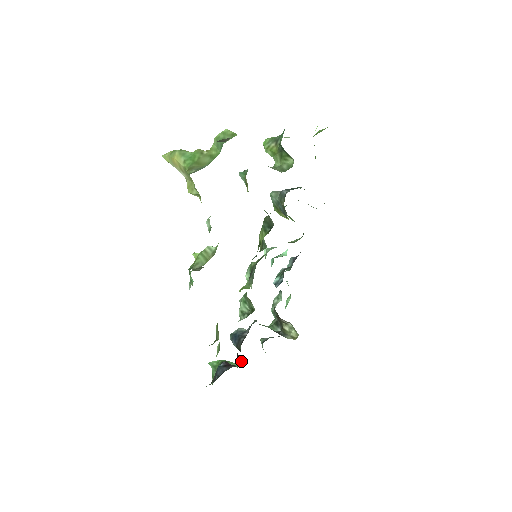
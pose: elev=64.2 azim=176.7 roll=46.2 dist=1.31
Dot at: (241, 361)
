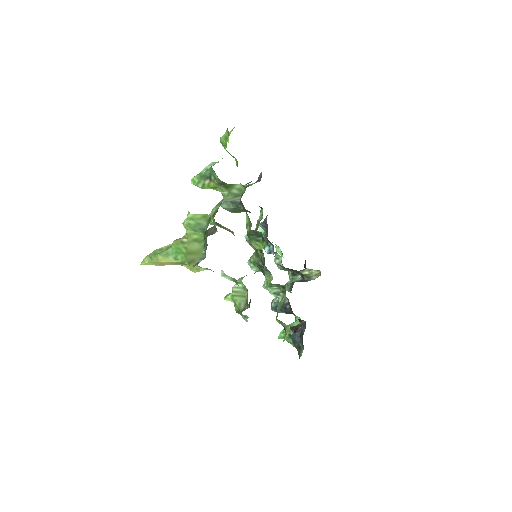
Dot at: (296, 317)
